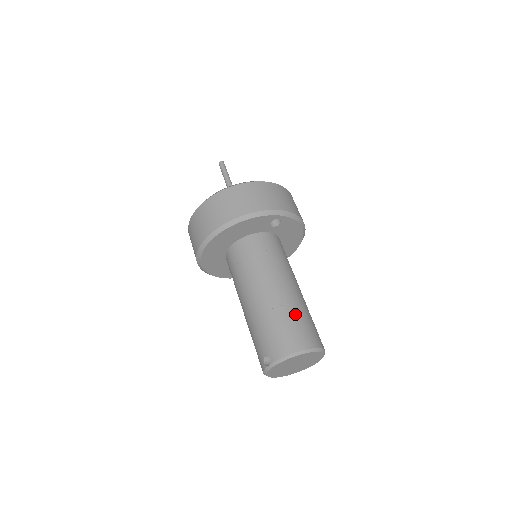
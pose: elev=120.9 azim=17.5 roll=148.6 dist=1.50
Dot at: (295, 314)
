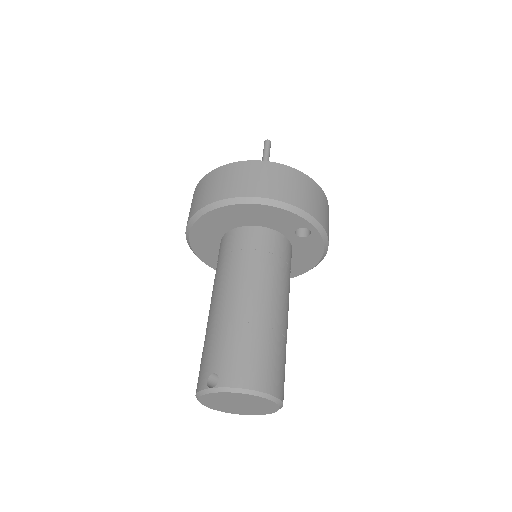
Dot at: (275, 345)
